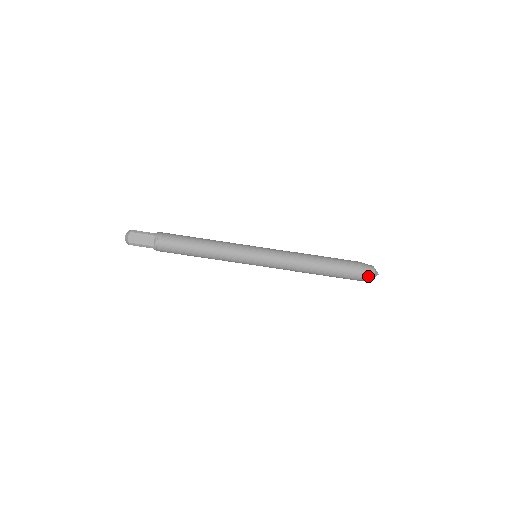
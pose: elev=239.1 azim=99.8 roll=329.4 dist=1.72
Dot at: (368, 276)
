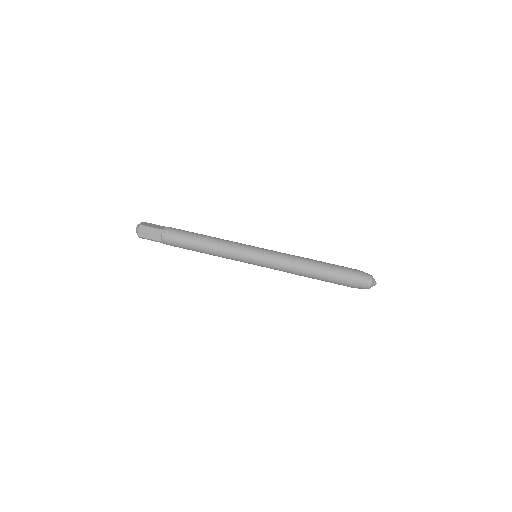
Dot at: (366, 276)
